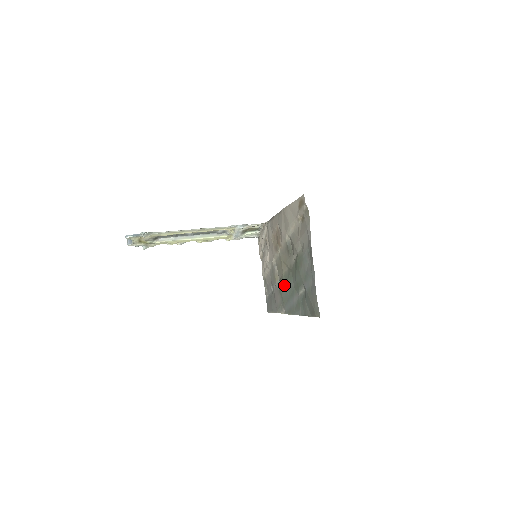
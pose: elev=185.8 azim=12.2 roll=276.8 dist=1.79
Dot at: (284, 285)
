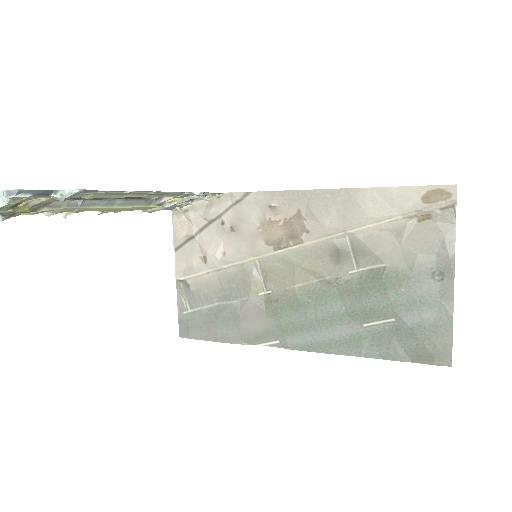
Dot at: (301, 306)
